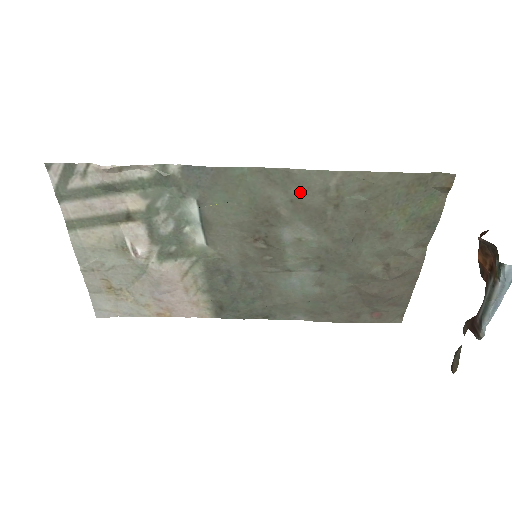
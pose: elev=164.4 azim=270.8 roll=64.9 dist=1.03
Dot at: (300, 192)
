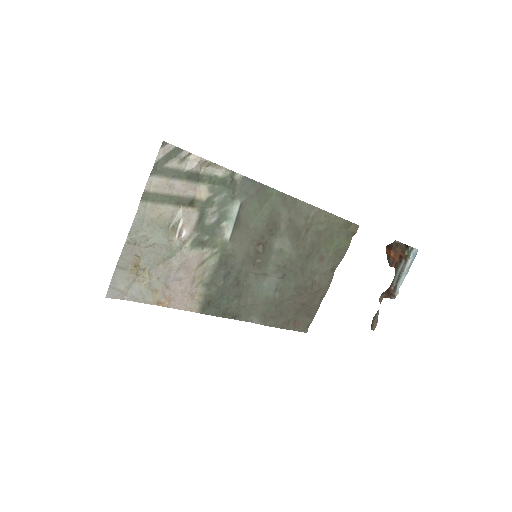
Dot at: (296, 215)
